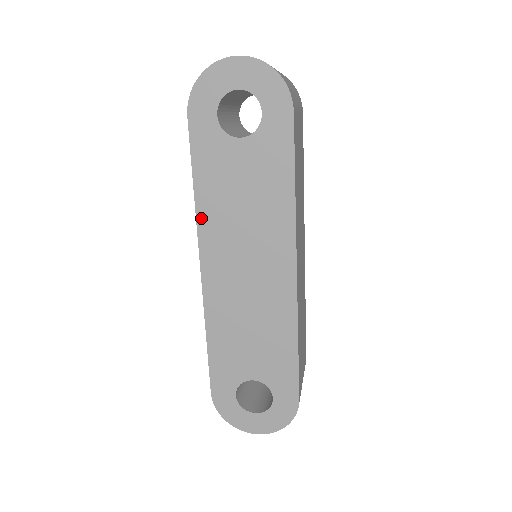
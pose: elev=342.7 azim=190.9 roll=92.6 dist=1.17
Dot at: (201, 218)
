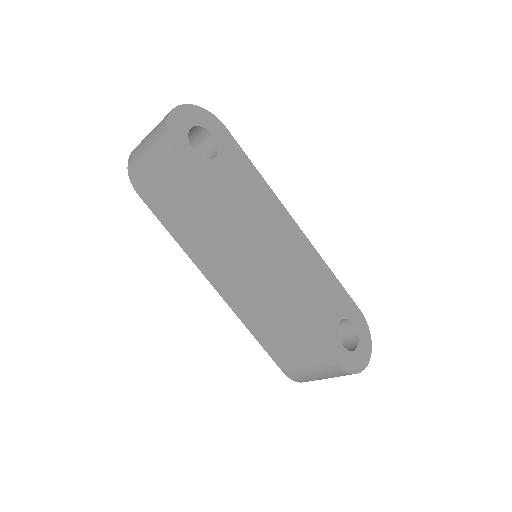
Dot at: (236, 229)
